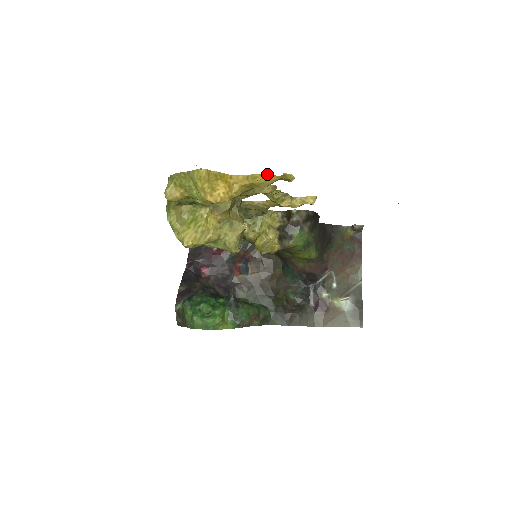
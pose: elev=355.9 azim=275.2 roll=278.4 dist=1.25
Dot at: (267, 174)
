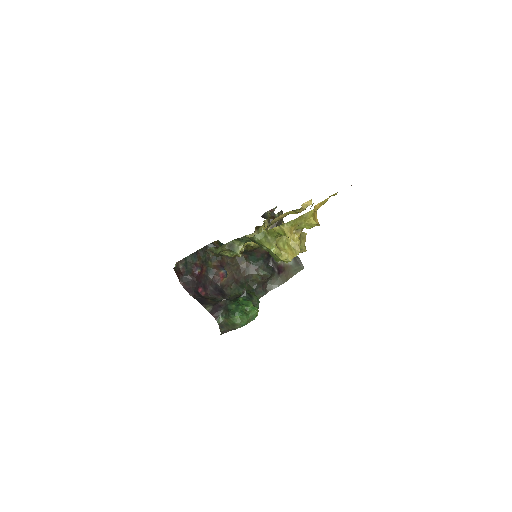
Dot at: (329, 197)
